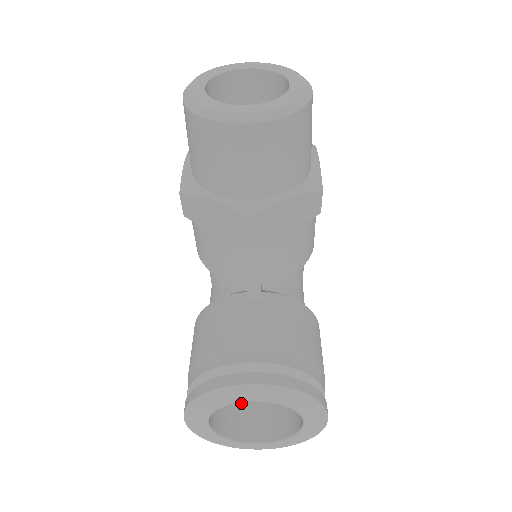
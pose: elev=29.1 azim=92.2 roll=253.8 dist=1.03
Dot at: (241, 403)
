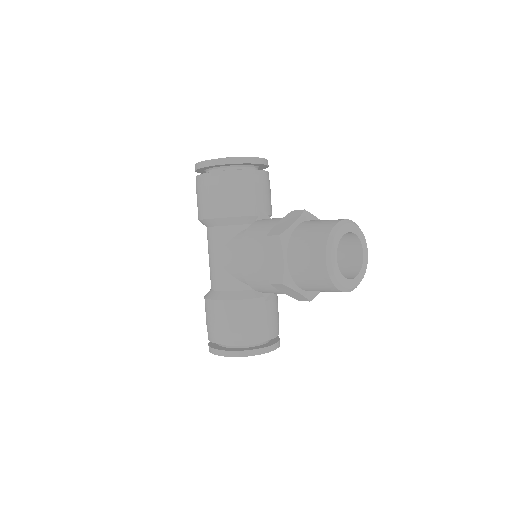
Dot at: occluded
